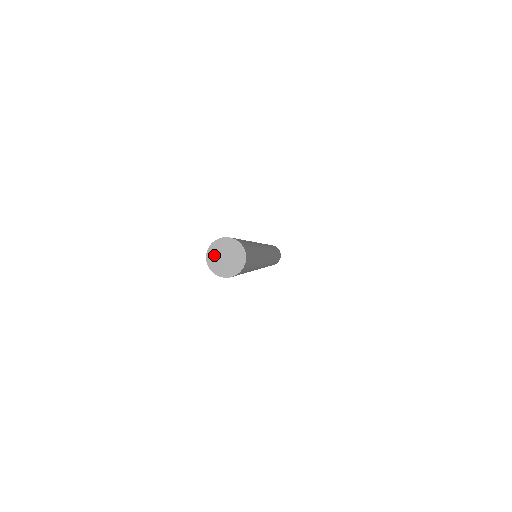
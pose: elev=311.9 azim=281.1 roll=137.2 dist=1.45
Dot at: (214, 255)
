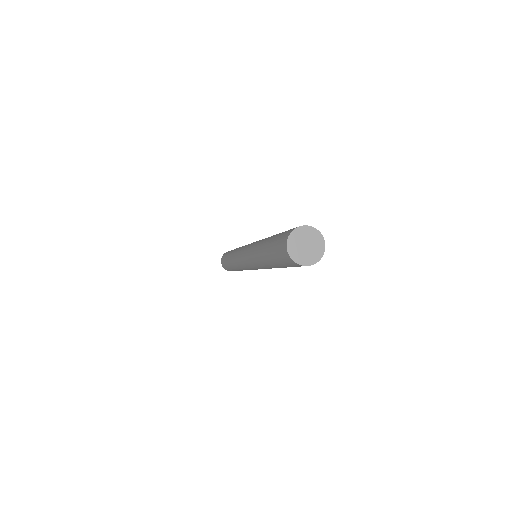
Dot at: (299, 235)
